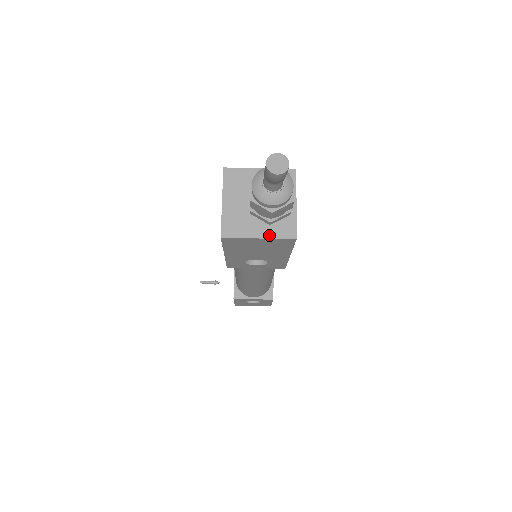
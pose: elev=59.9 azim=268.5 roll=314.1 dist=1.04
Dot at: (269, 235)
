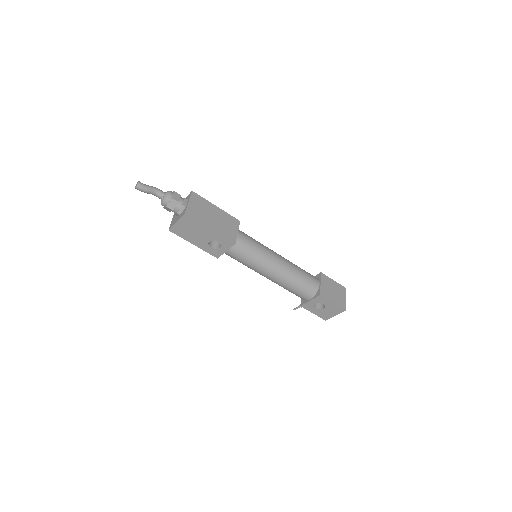
Dot at: (179, 218)
